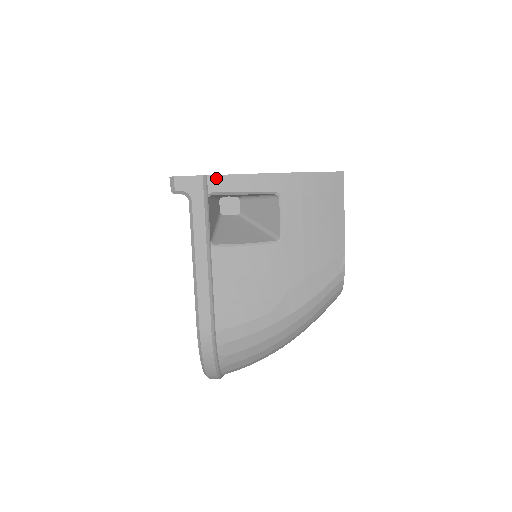
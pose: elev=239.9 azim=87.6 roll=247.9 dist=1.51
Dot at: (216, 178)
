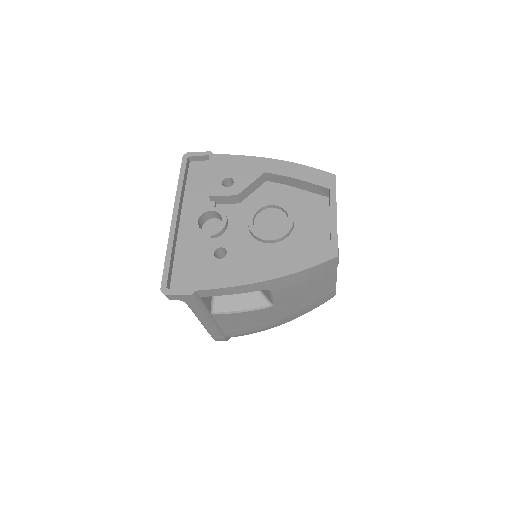
Dot at: (205, 291)
